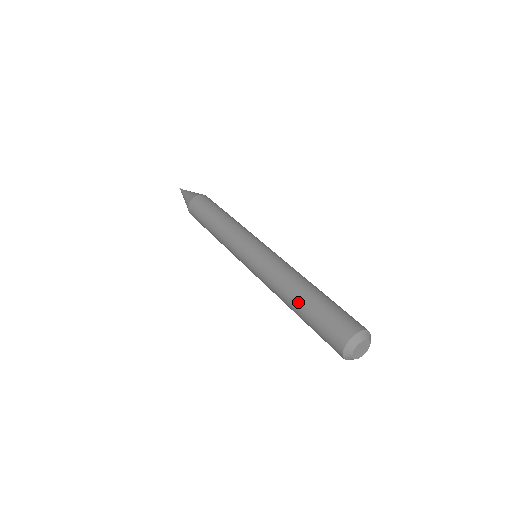
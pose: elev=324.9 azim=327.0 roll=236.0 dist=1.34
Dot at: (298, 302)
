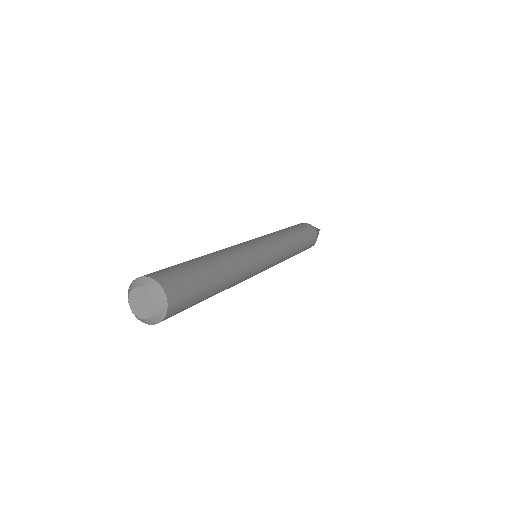
Dot at: occluded
